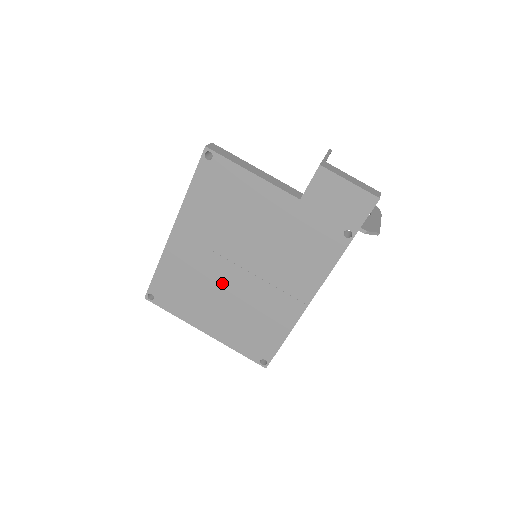
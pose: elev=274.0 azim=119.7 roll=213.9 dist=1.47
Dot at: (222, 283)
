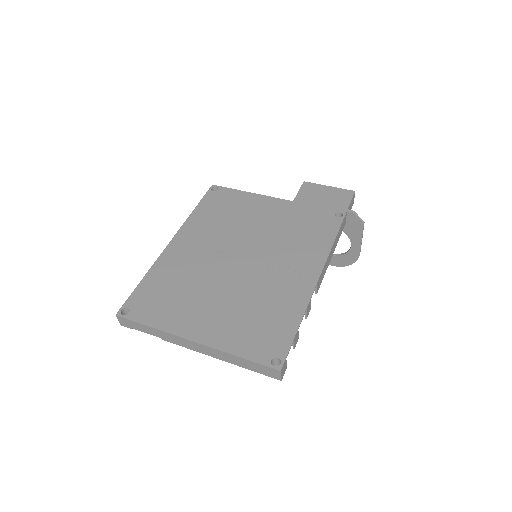
Dot at: (221, 277)
